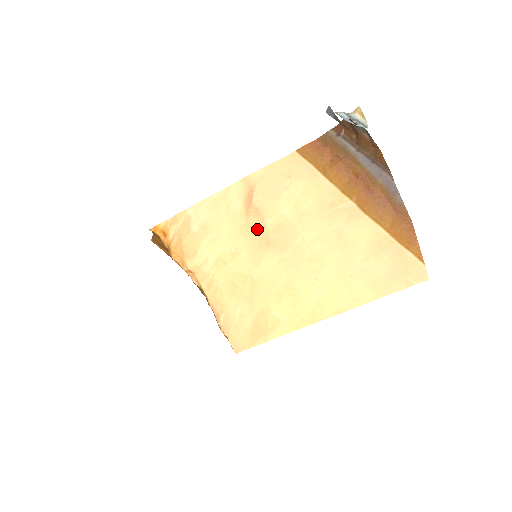
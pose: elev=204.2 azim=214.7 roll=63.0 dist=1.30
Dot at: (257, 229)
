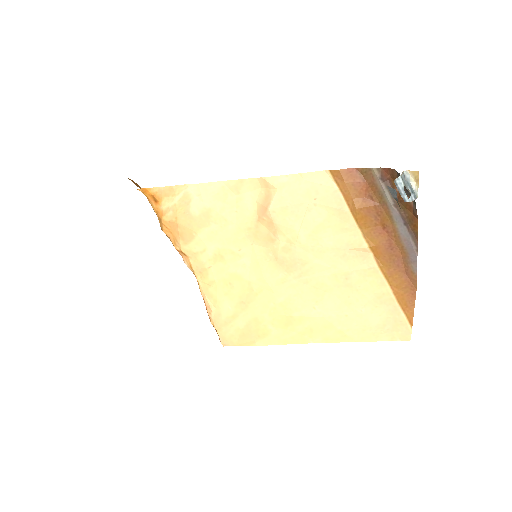
Dot at: (266, 240)
